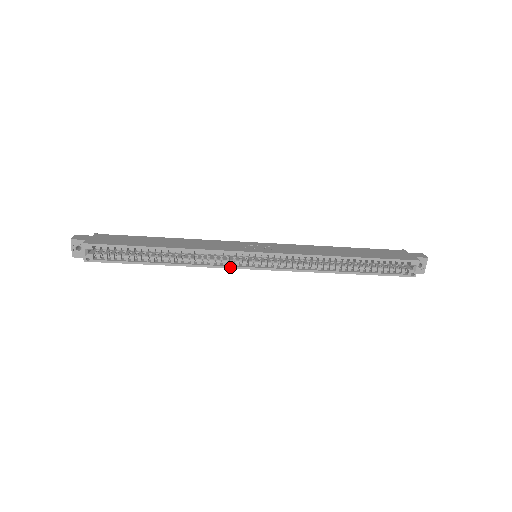
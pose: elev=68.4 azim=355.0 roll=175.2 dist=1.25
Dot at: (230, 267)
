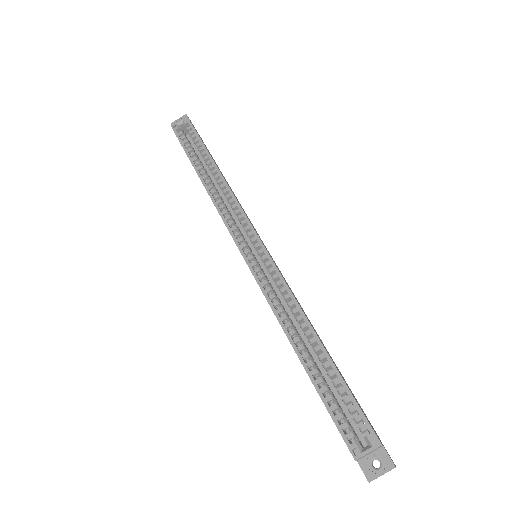
Dot at: (229, 228)
